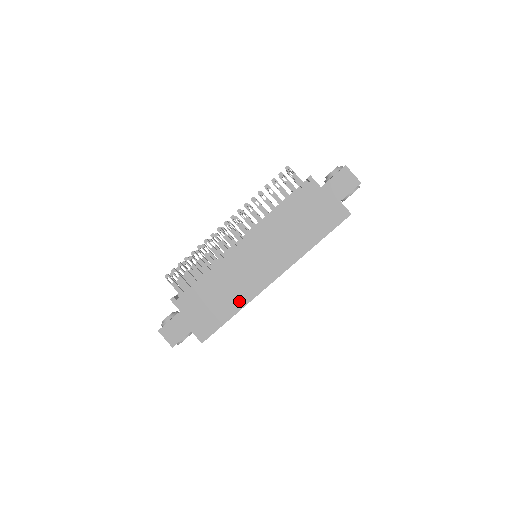
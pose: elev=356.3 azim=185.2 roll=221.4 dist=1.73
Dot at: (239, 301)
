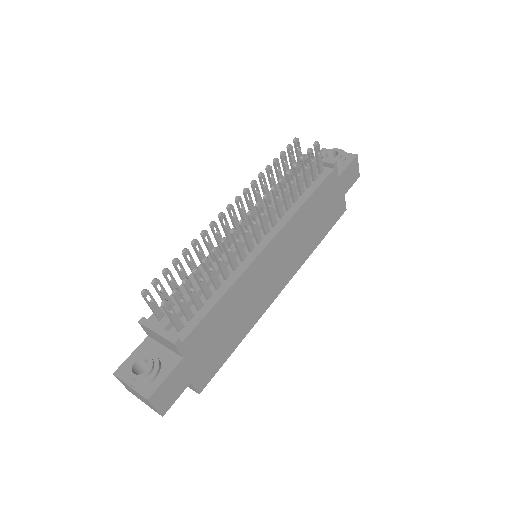
Dot at: (248, 323)
